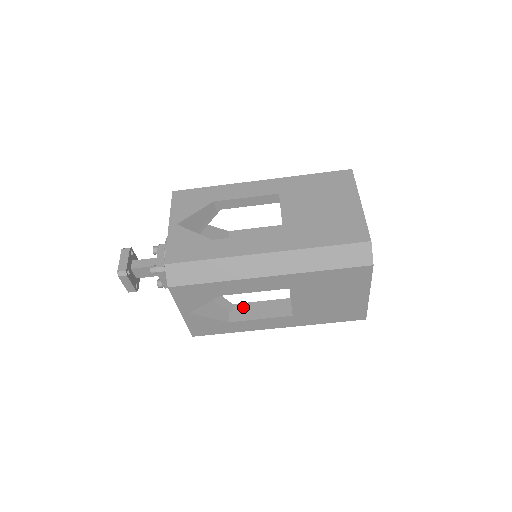
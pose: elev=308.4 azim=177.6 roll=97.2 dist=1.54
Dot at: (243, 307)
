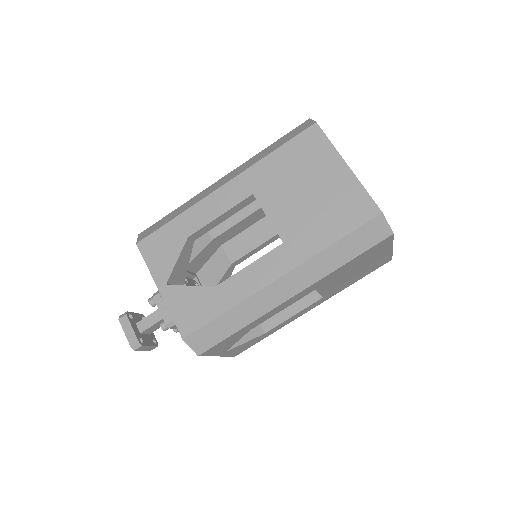
Dot at: occluded
